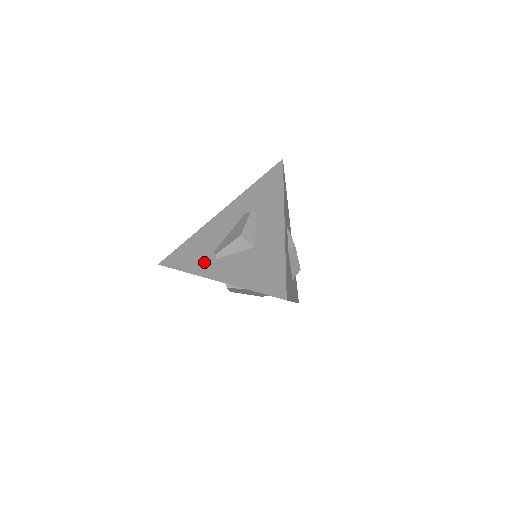
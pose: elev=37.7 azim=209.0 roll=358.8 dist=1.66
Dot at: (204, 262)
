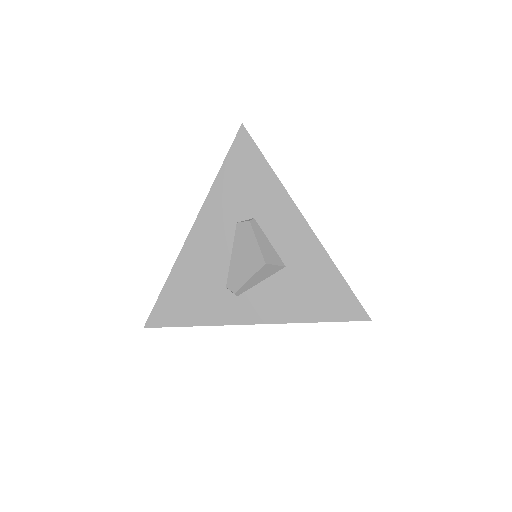
Dot at: (221, 306)
